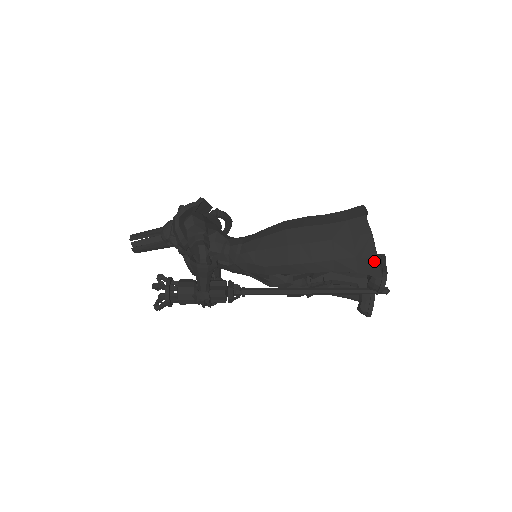
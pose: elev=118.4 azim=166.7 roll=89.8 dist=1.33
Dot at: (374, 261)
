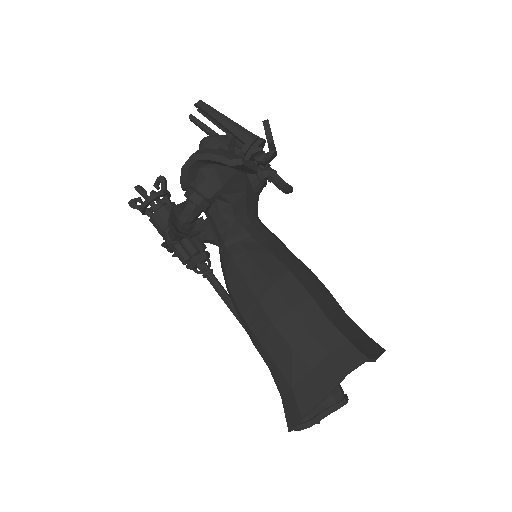
Dot at: (299, 414)
